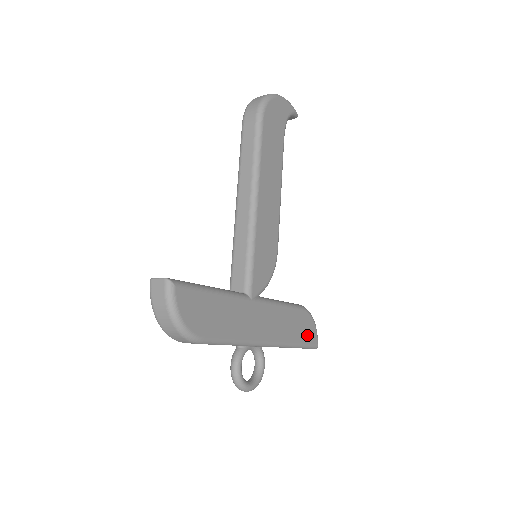
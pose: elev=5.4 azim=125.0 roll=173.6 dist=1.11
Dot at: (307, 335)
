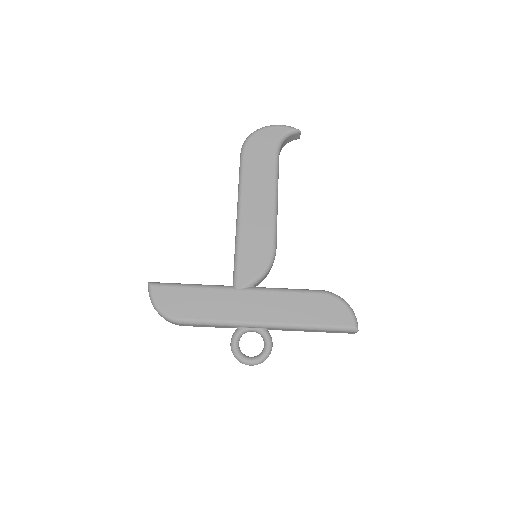
Dot at: (332, 317)
